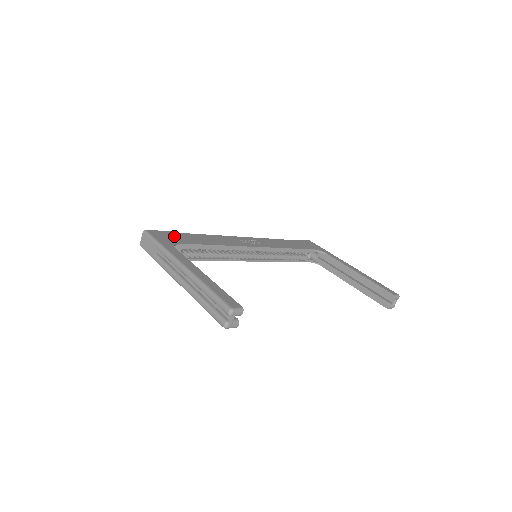
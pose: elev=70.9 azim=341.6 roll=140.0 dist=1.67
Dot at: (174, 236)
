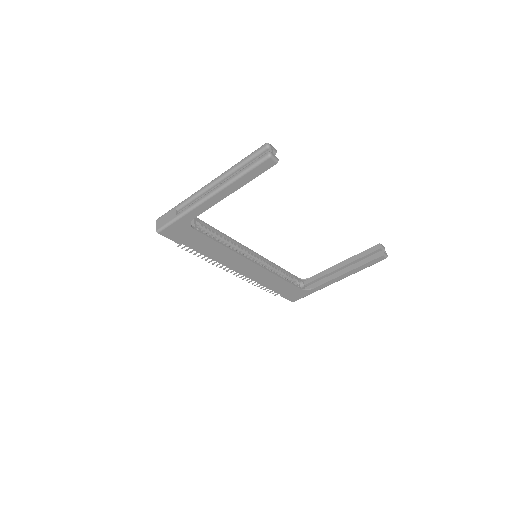
Dot at: occluded
